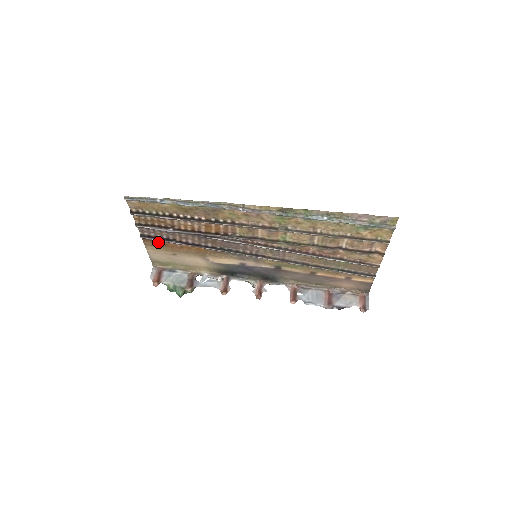
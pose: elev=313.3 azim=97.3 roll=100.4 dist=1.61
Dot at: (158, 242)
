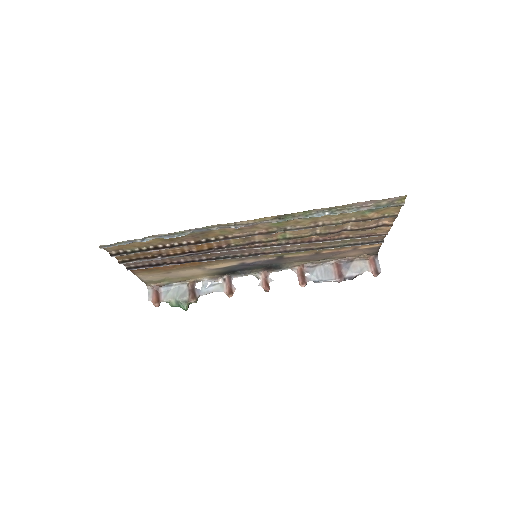
Dot at: (147, 268)
